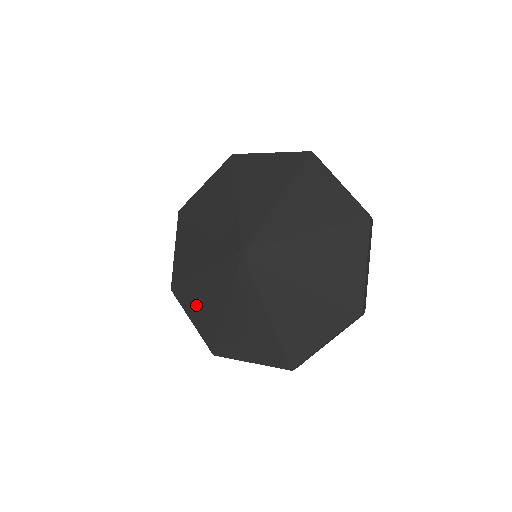
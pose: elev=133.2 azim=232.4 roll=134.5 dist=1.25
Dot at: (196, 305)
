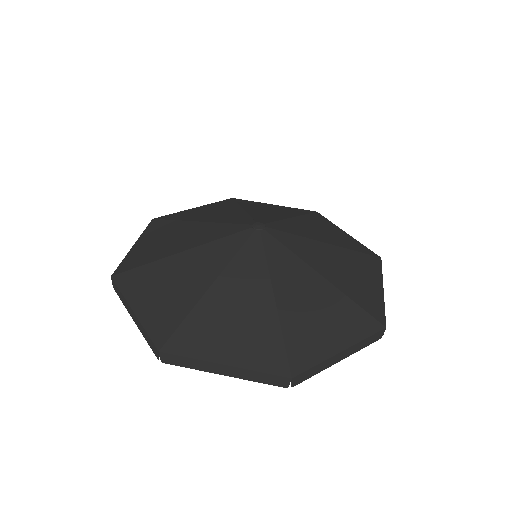
Dot at: (154, 288)
